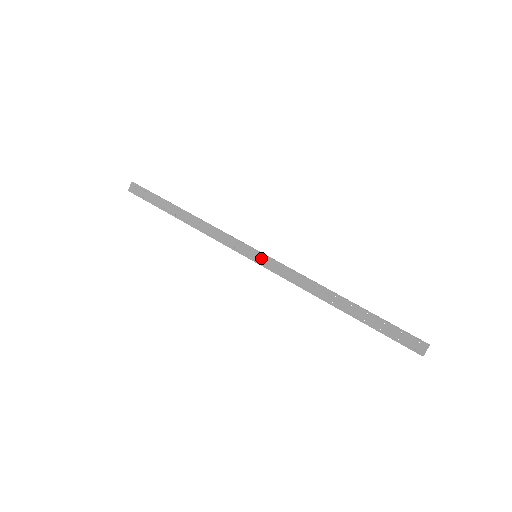
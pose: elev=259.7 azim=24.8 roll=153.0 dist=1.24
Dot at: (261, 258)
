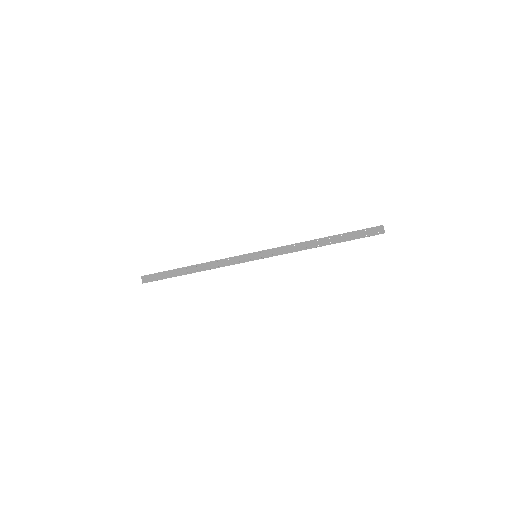
Dot at: (260, 254)
